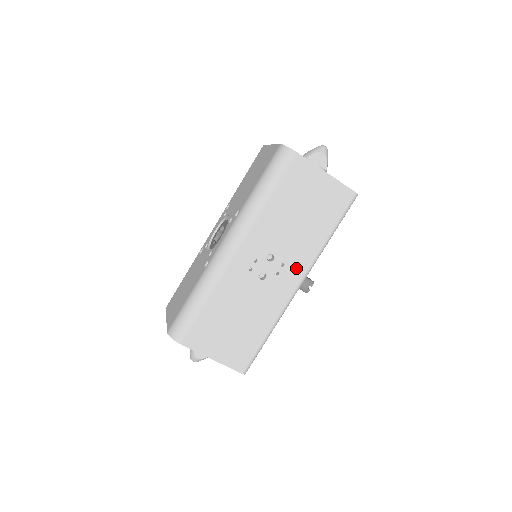
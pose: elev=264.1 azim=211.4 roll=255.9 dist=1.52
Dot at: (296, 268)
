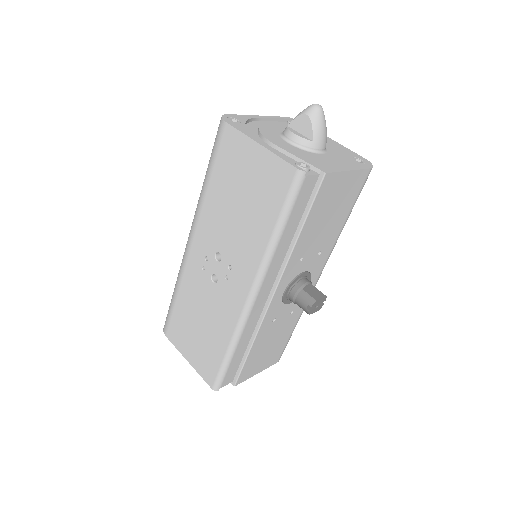
Dot at: (243, 273)
